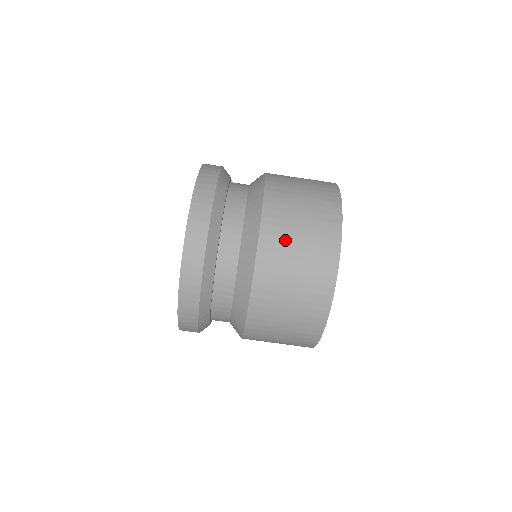
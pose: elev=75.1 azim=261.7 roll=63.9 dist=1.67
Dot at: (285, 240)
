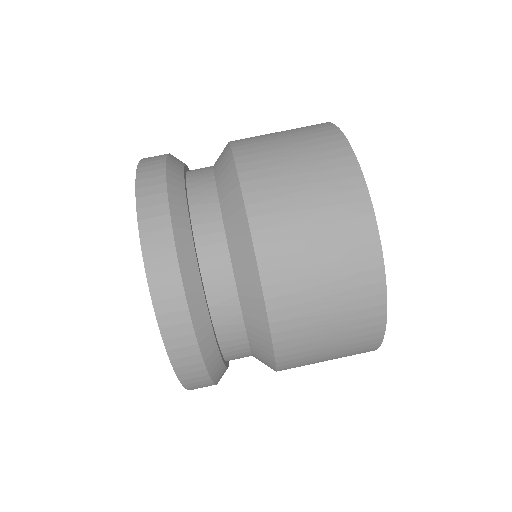
Dot at: (264, 138)
